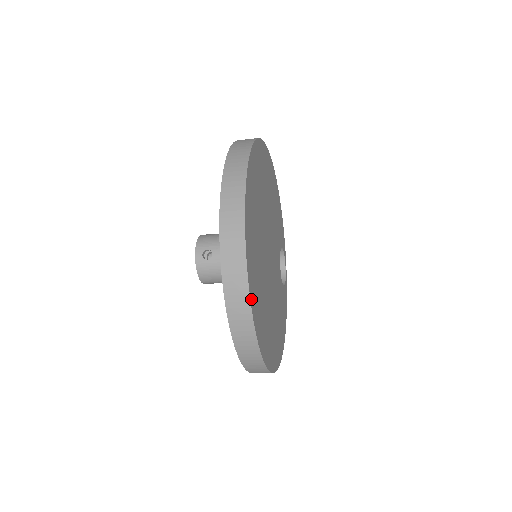
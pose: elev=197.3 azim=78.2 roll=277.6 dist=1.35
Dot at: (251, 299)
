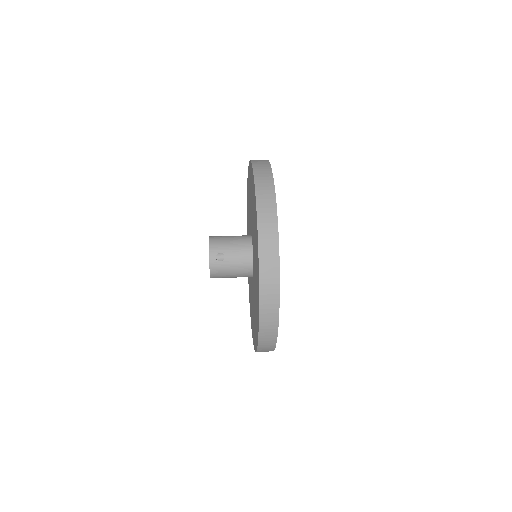
Dot at: (279, 306)
